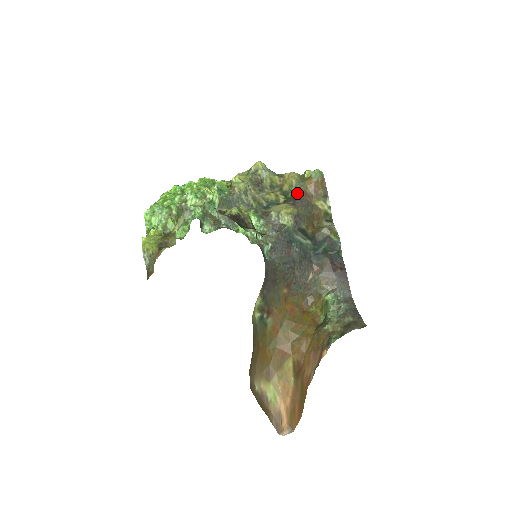
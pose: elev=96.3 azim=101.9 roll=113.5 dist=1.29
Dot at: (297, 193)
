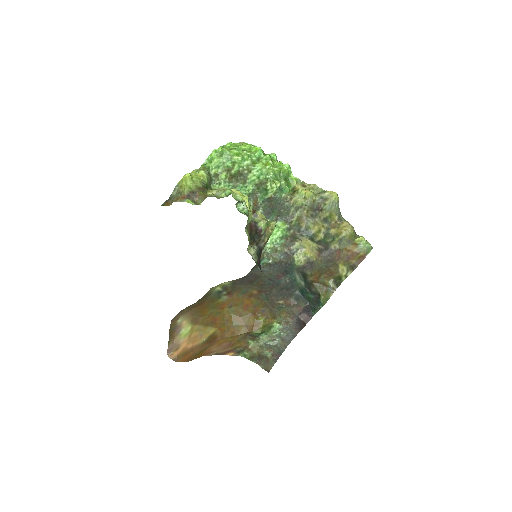
Dot at: (334, 245)
